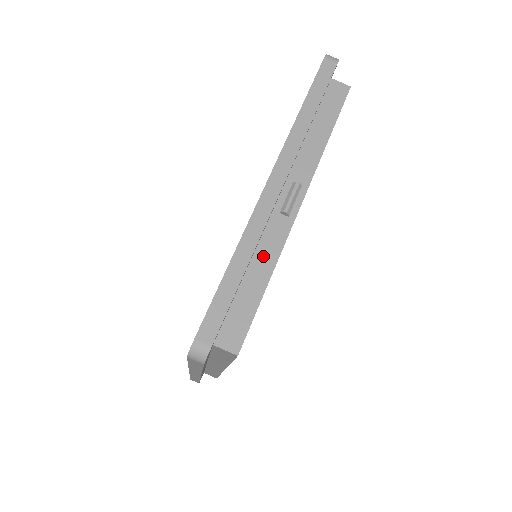
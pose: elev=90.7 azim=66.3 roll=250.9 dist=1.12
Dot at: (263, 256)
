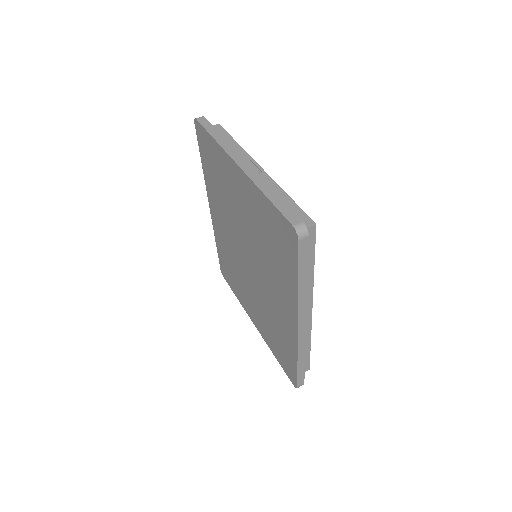
Dot at: occluded
